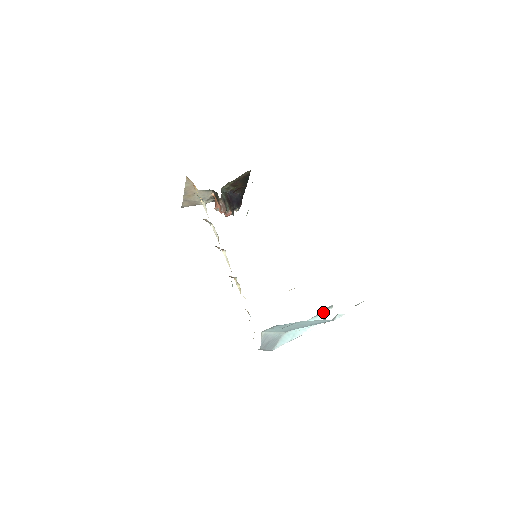
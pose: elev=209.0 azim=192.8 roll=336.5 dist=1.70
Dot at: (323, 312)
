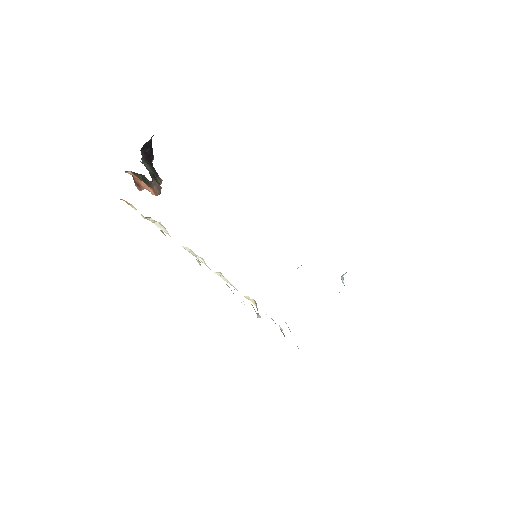
Dot at: (341, 278)
